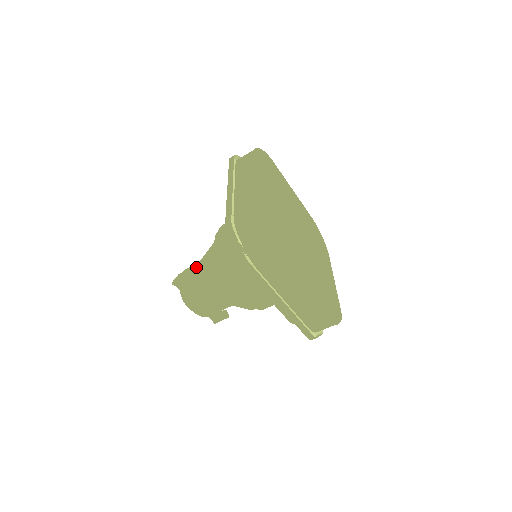
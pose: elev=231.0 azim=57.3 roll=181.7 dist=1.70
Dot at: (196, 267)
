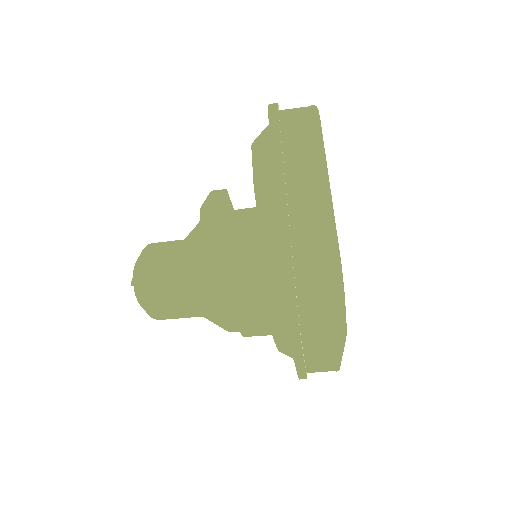
Dot at: (170, 260)
